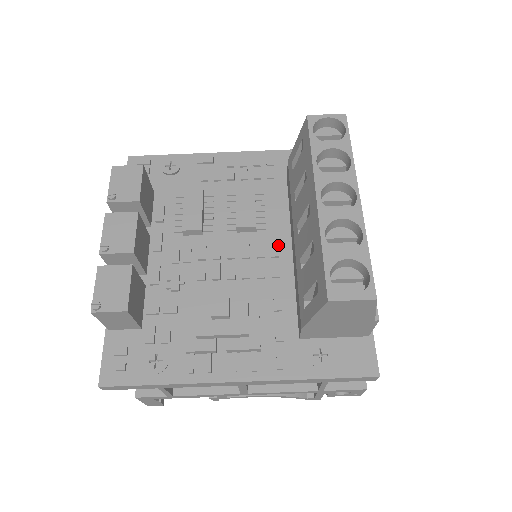
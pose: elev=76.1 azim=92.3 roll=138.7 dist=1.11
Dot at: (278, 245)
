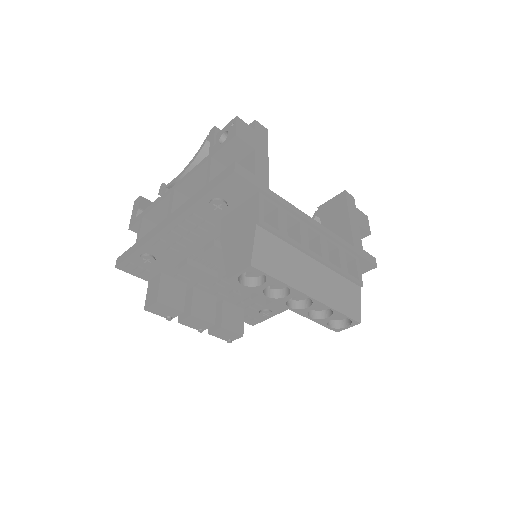
Dot at: occluded
